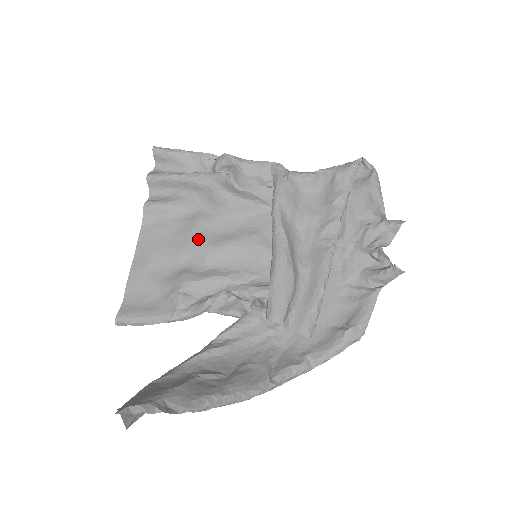
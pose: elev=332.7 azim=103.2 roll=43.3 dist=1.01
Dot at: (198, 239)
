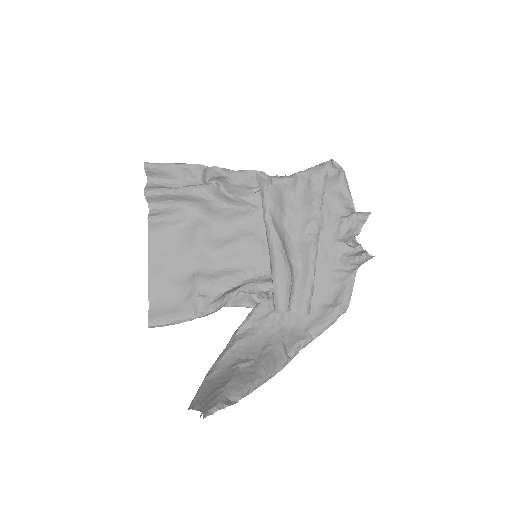
Dot at: (203, 246)
